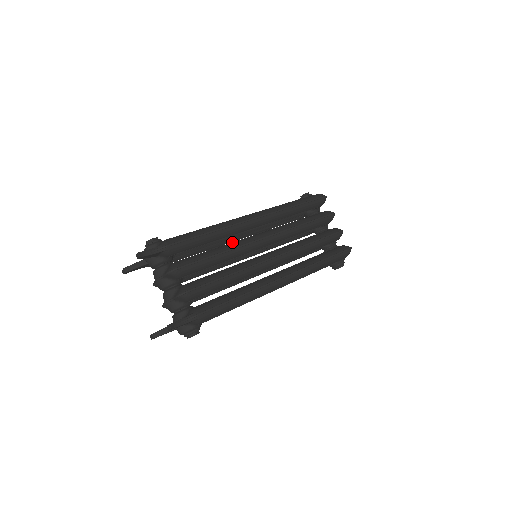
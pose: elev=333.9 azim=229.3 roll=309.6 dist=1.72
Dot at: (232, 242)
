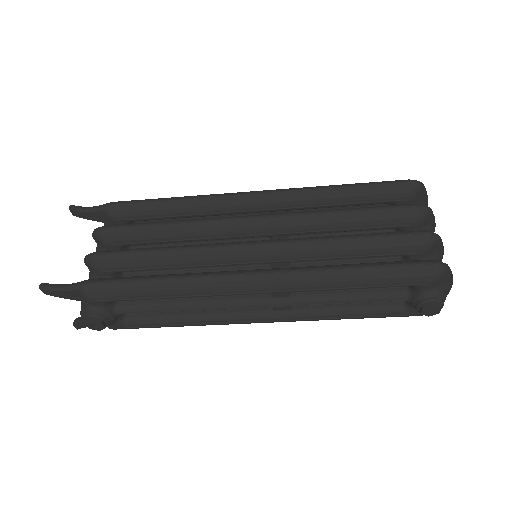
Dot at: occluded
